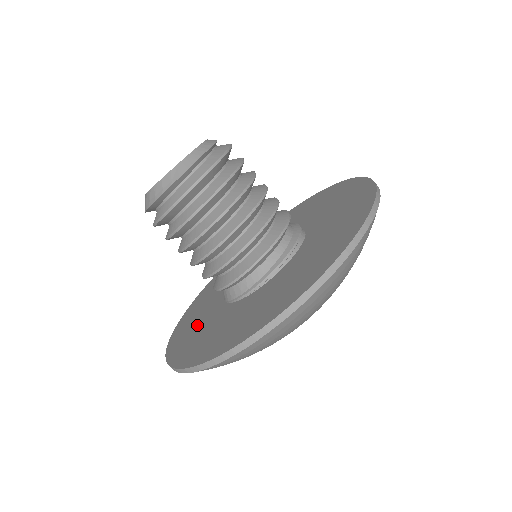
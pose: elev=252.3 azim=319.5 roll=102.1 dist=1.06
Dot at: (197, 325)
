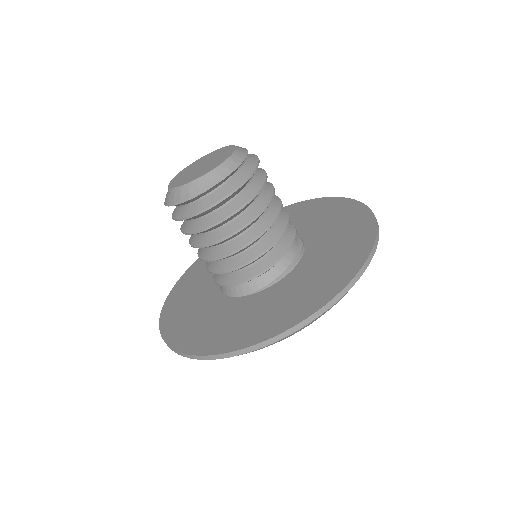
Dot at: (232, 321)
